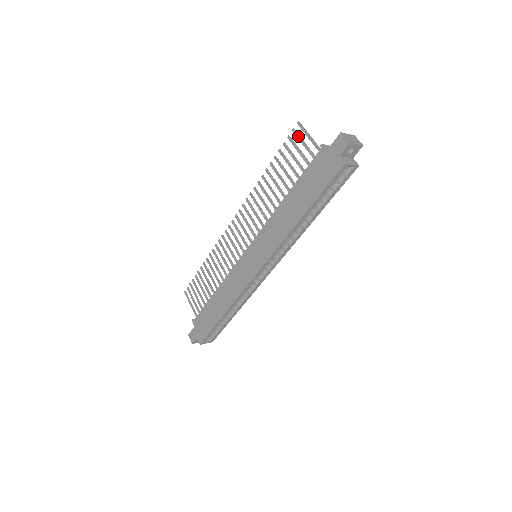
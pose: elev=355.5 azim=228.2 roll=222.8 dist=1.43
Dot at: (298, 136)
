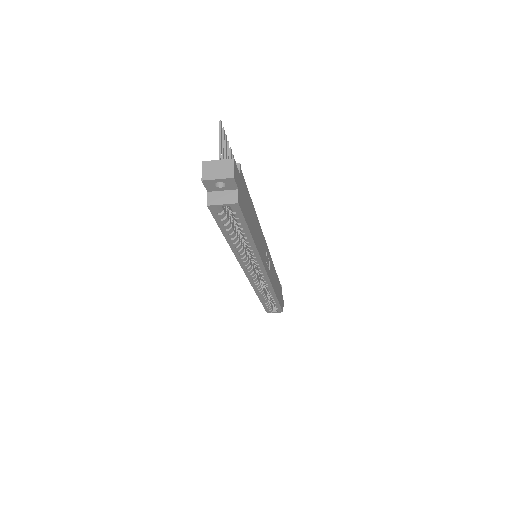
Dot at: (222, 141)
